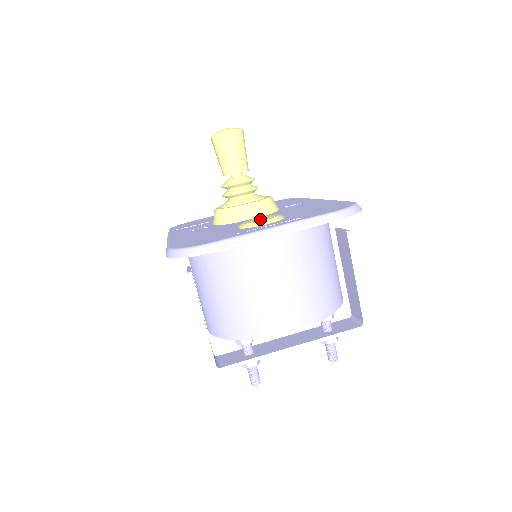
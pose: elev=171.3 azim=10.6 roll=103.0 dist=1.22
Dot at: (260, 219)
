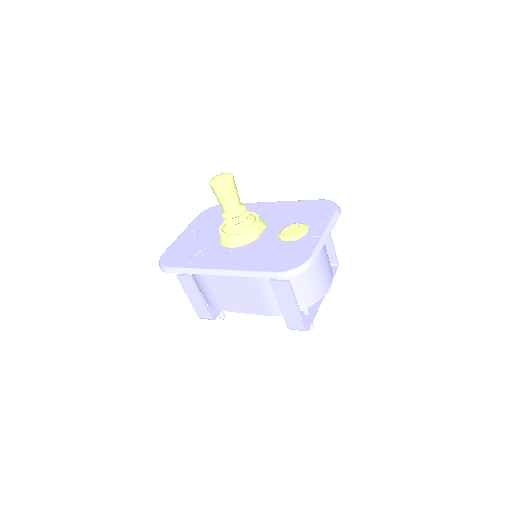
Dot at: (295, 230)
